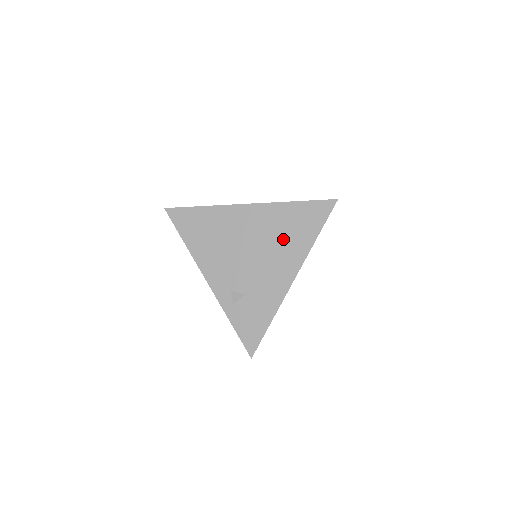
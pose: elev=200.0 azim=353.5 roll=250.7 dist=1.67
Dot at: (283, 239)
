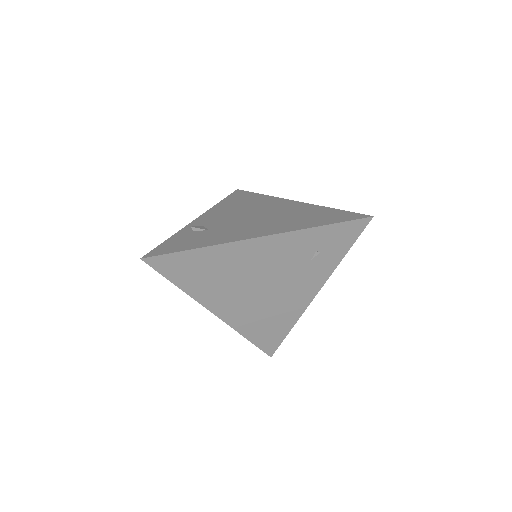
Dot at: (290, 219)
